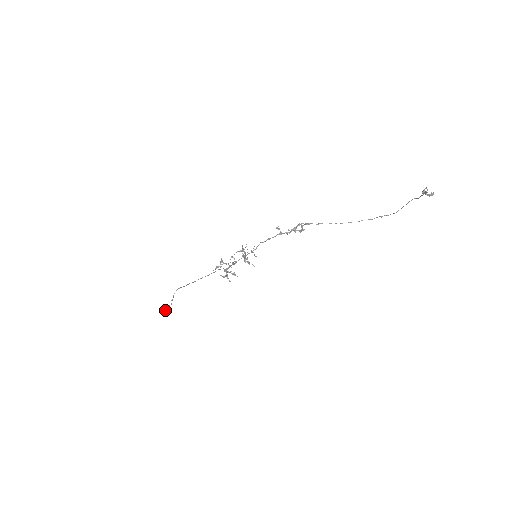
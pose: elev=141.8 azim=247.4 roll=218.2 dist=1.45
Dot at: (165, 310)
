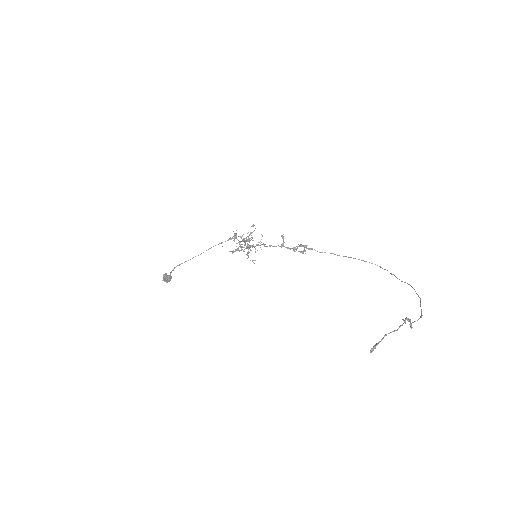
Dot at: (164, 281)
